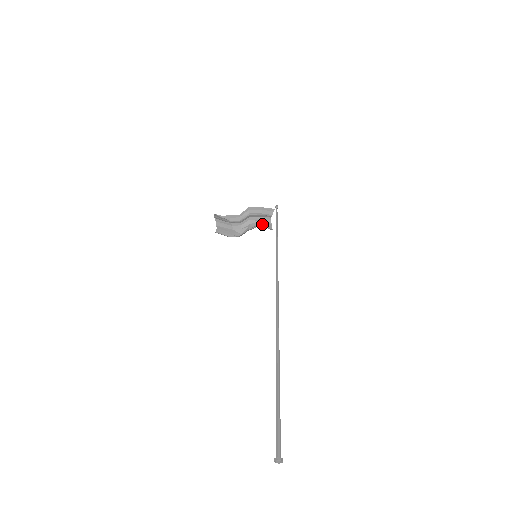
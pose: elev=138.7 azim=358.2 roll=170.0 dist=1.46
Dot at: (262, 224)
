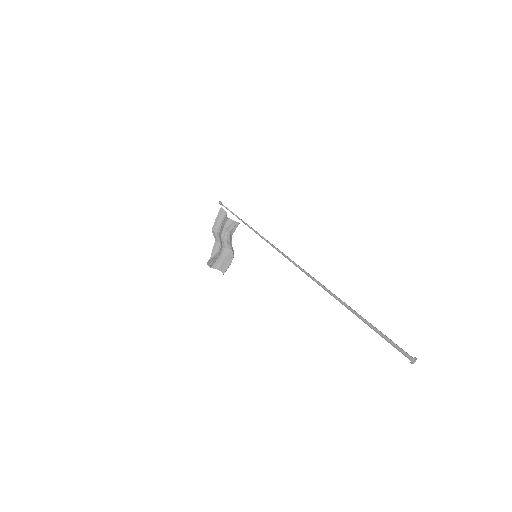
Dot at: (231, 230)
